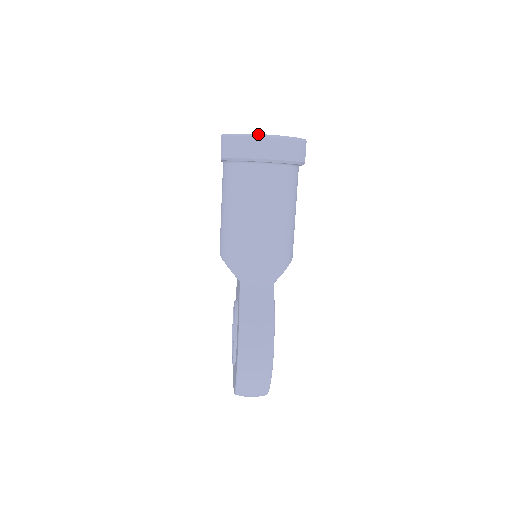
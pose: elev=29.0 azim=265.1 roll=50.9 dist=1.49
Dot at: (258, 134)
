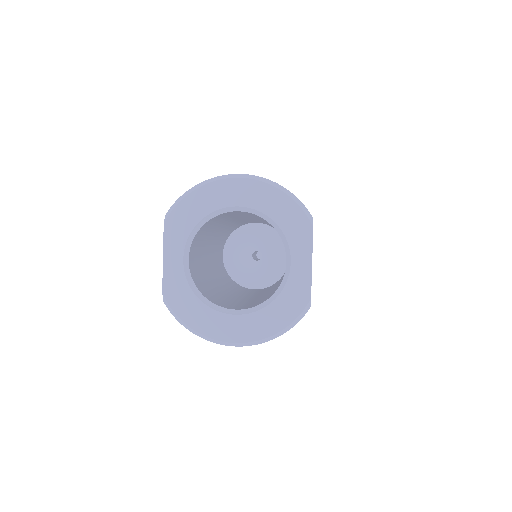
Dot at: (220, 342)
